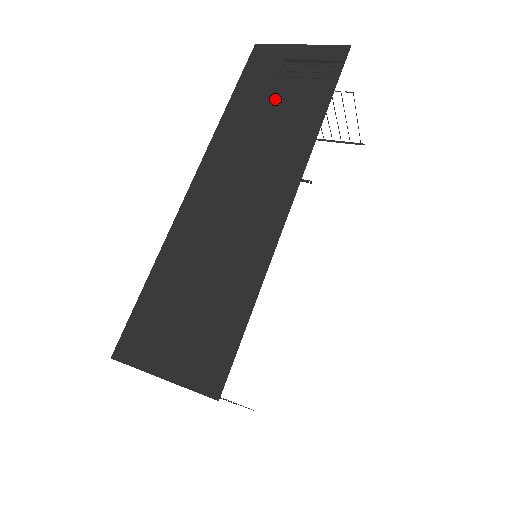
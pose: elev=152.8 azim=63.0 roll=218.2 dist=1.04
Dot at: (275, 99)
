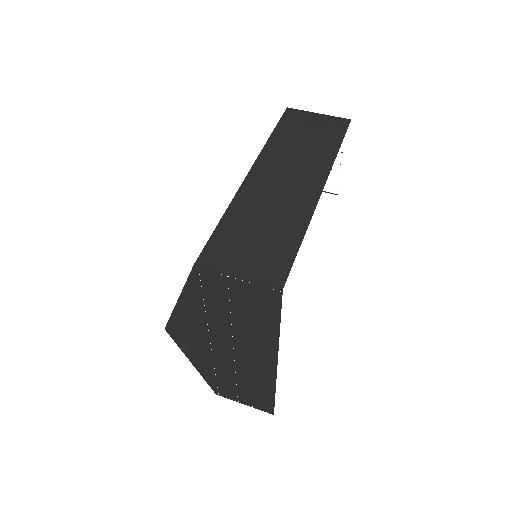
Dot at: (304, 137)
